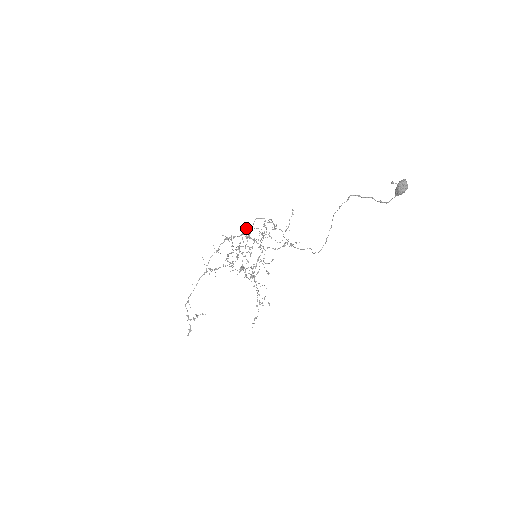
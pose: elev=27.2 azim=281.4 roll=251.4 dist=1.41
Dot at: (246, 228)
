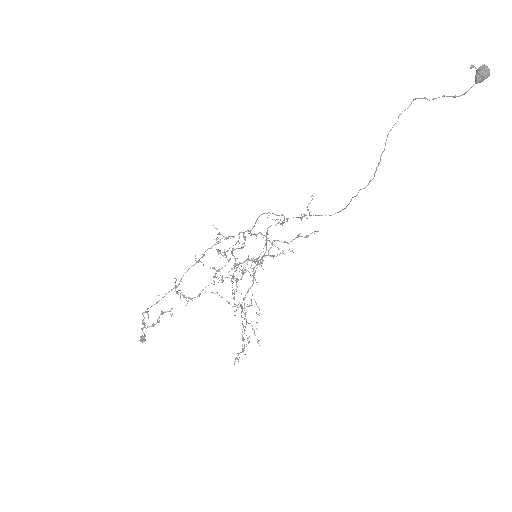
Dot at: occluded
